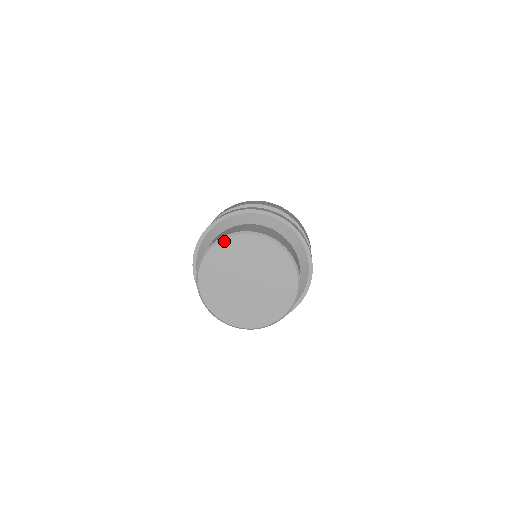
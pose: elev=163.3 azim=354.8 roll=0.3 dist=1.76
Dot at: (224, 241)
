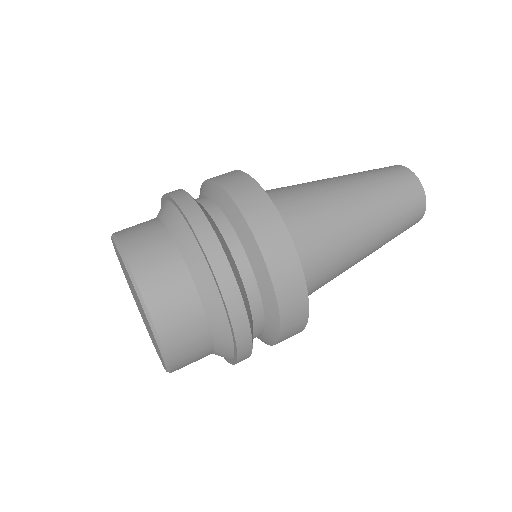
Dot at: occluded
